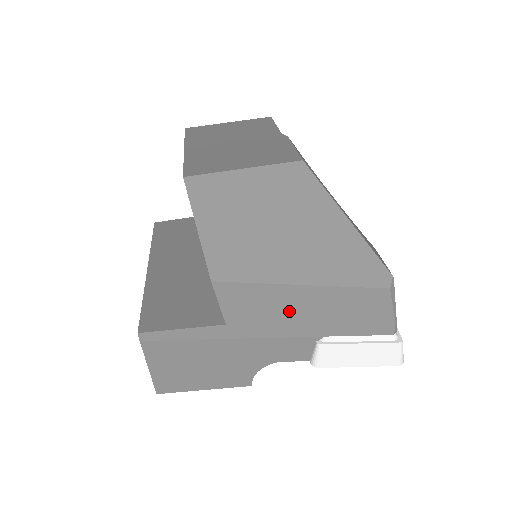
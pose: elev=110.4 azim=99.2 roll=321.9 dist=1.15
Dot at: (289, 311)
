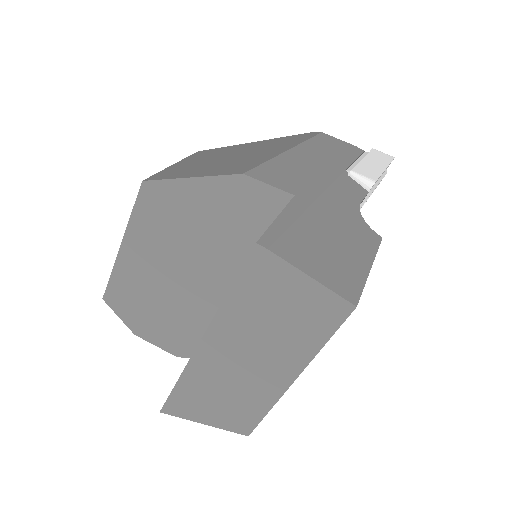
Dot at: (307, 167)
